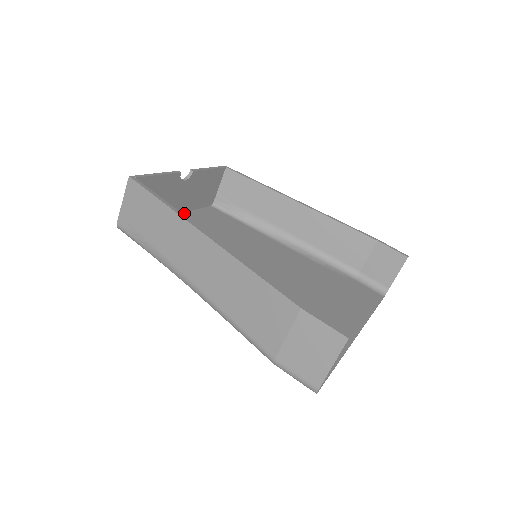
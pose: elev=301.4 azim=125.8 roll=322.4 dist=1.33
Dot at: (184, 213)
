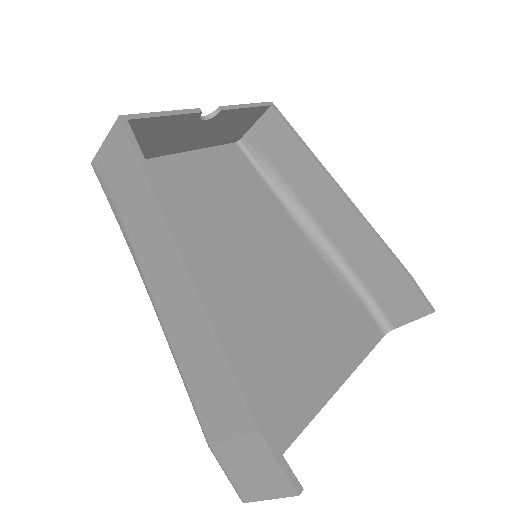
Dot at: (195, 151)
